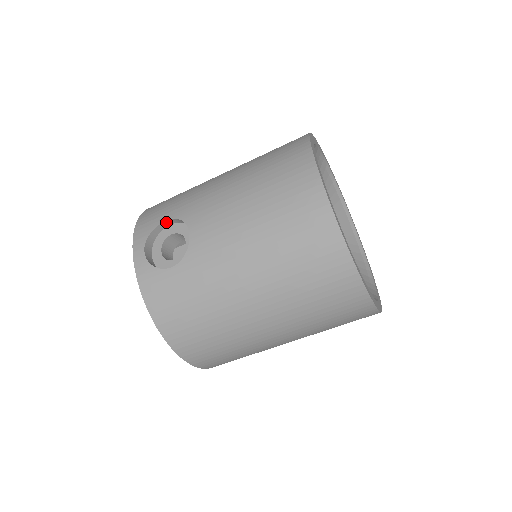
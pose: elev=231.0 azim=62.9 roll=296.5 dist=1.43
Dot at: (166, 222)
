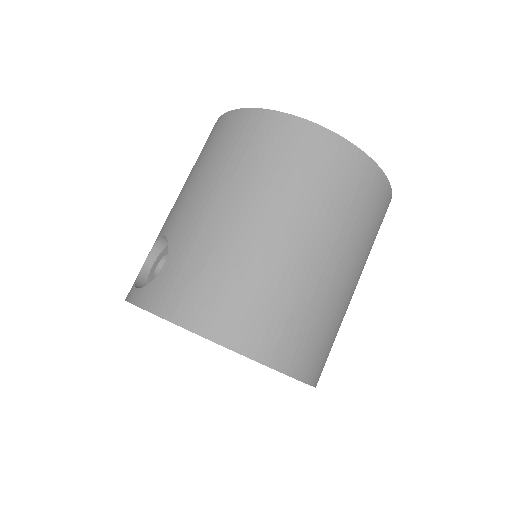
Dot at: (146, 263)
